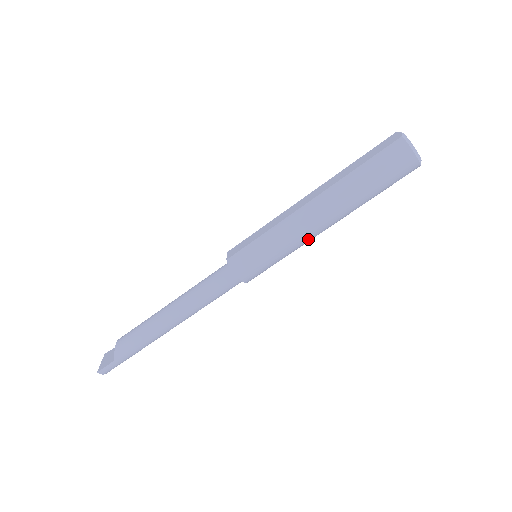
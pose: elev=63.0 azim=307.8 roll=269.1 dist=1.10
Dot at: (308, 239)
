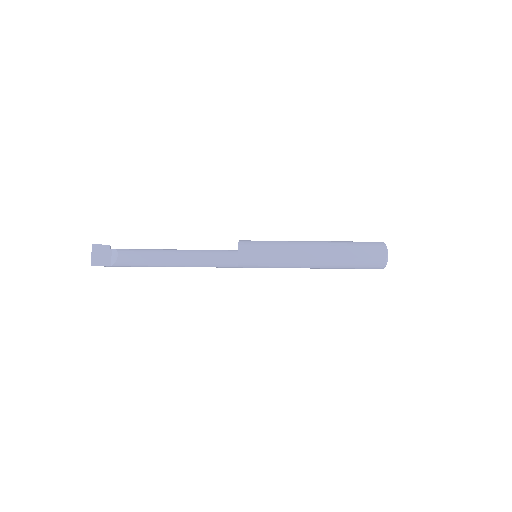
Dot at: occluded
